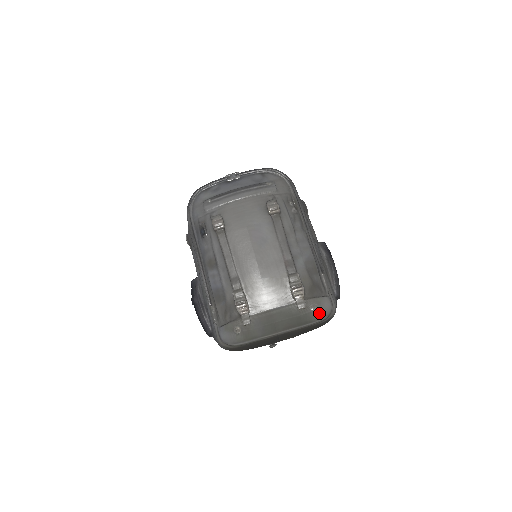
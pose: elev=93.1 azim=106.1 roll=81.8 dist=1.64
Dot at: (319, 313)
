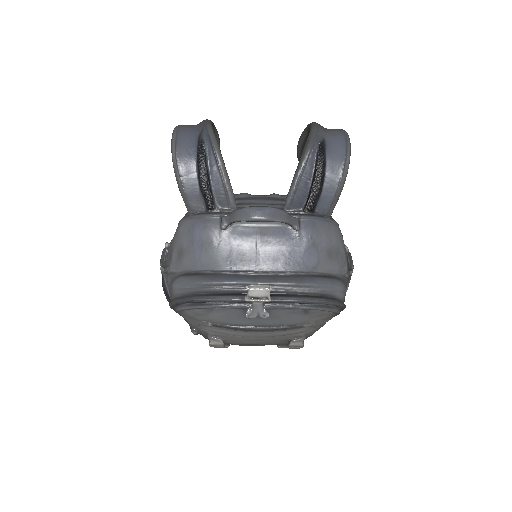
Dot at: occluded
